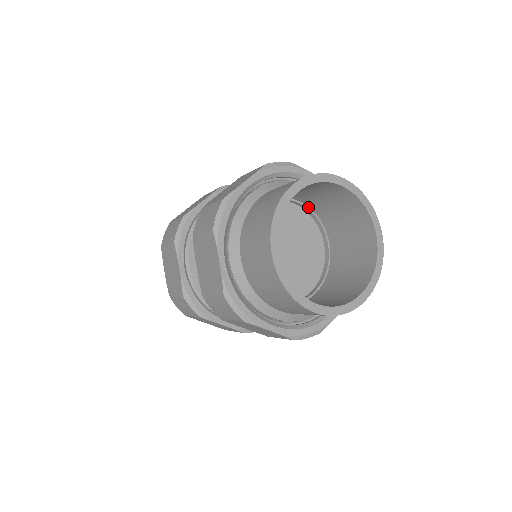
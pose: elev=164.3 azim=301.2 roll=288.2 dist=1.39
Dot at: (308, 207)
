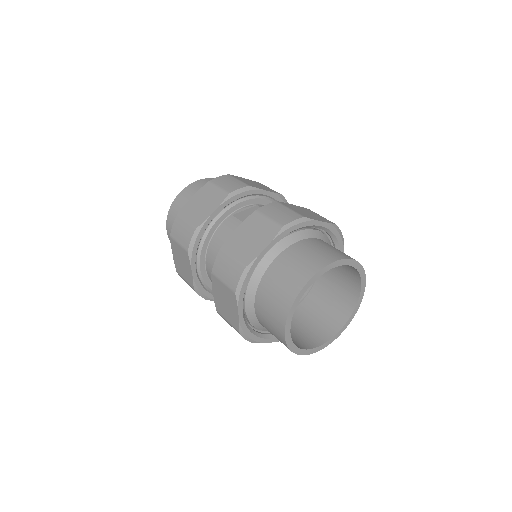
Dot at: occluded
